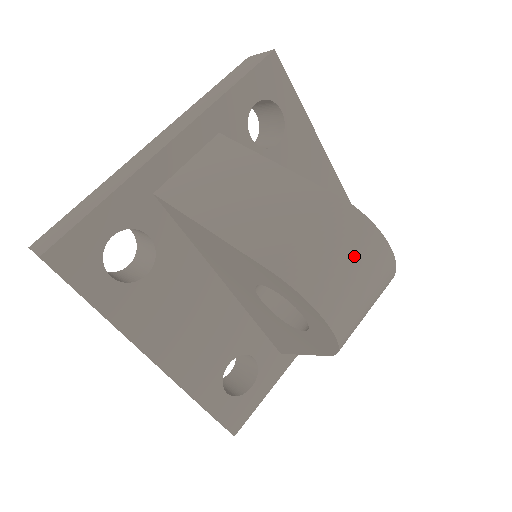
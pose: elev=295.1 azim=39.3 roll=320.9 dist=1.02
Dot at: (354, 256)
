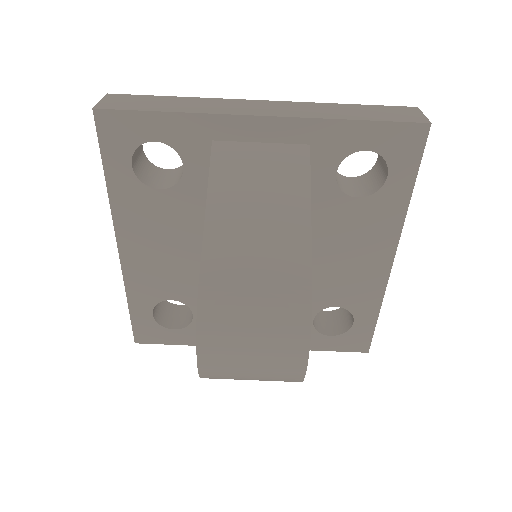
Dot at: (267, 336)
